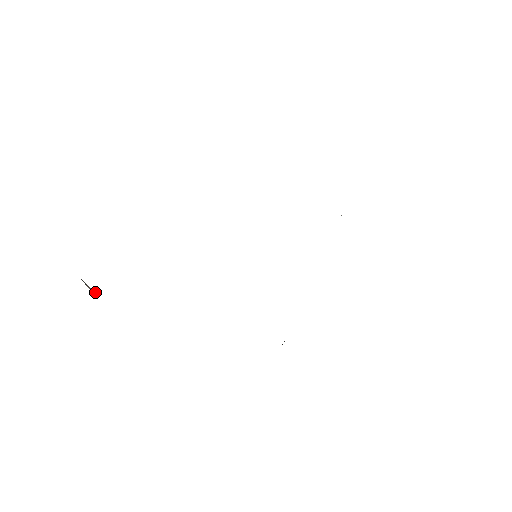
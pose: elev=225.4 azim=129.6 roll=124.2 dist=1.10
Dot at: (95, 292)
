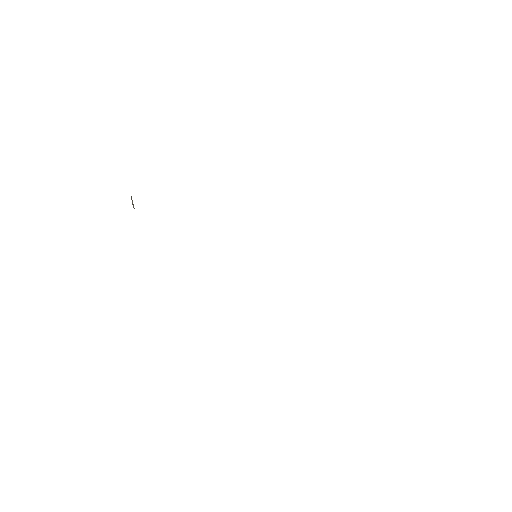
Dot at: occluded
